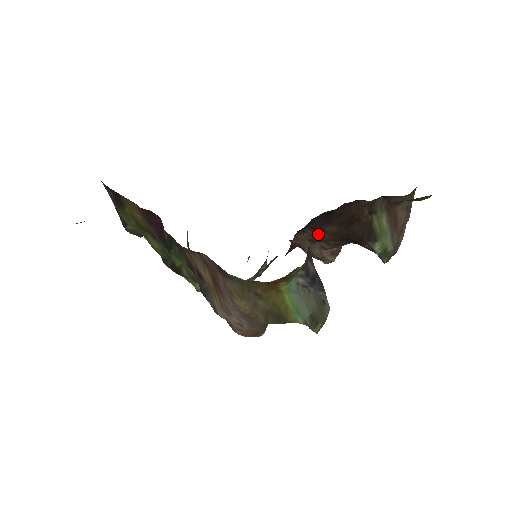
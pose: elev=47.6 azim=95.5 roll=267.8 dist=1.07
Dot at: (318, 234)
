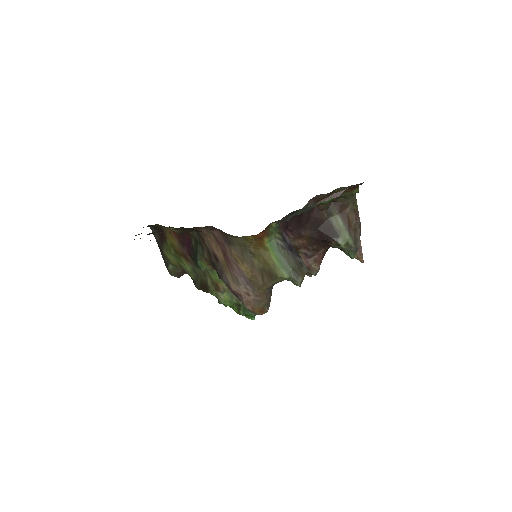
Dot at: (298, 239)
